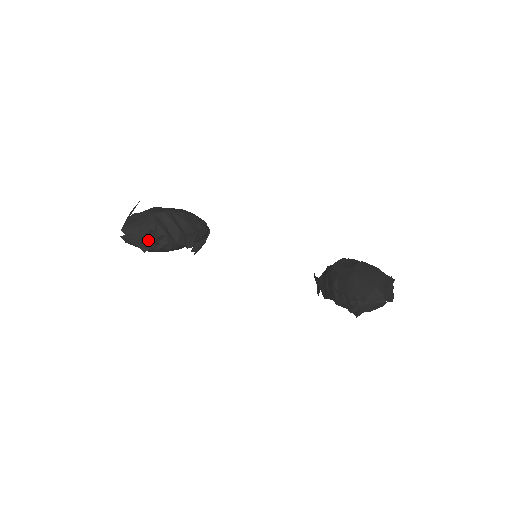
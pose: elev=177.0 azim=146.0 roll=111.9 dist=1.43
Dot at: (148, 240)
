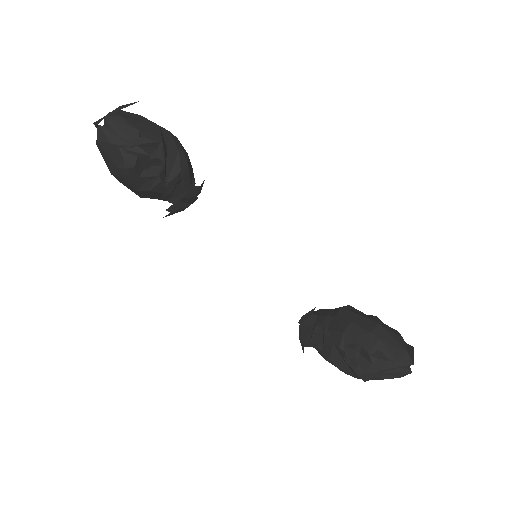
Dot at: (144, 153)
